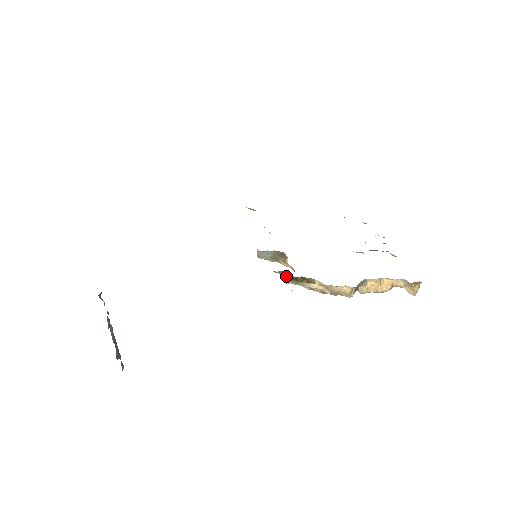
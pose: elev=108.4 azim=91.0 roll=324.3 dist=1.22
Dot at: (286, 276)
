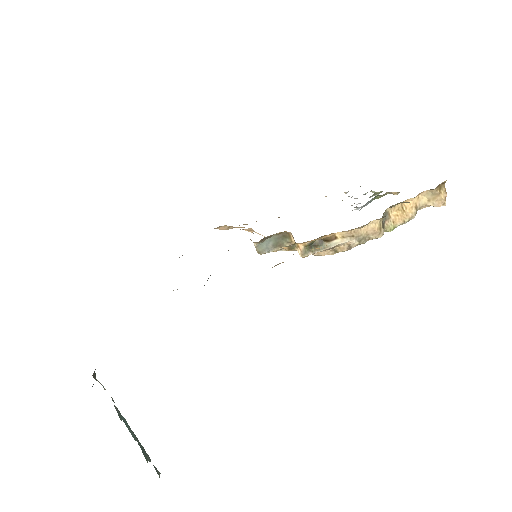
Dot at: (301, 248)
